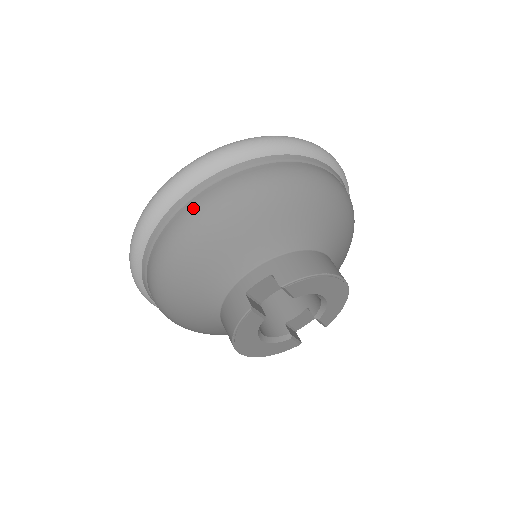
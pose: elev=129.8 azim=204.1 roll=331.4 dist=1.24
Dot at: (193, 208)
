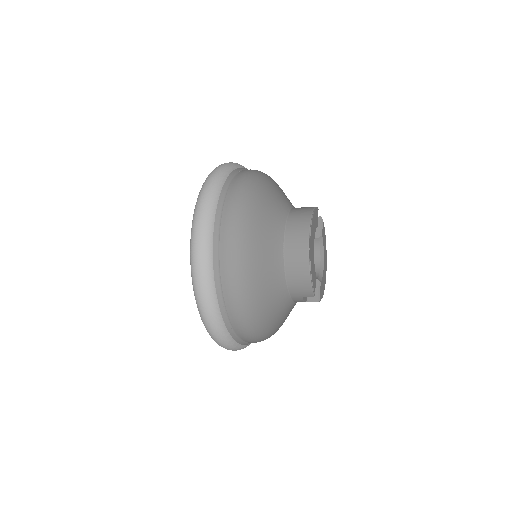
Dot at: occluded
